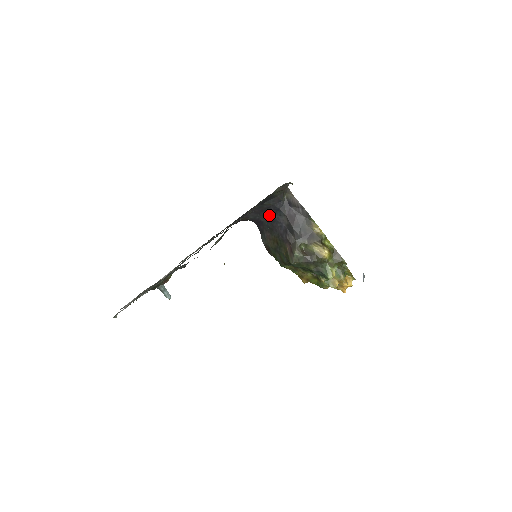
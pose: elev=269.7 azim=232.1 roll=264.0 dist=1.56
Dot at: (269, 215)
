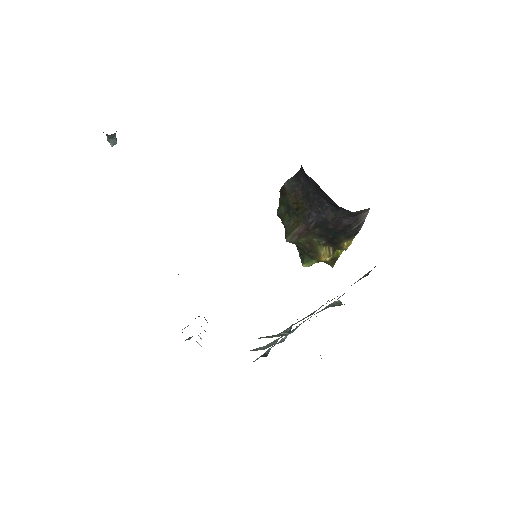
Dot at: (323, 195)
